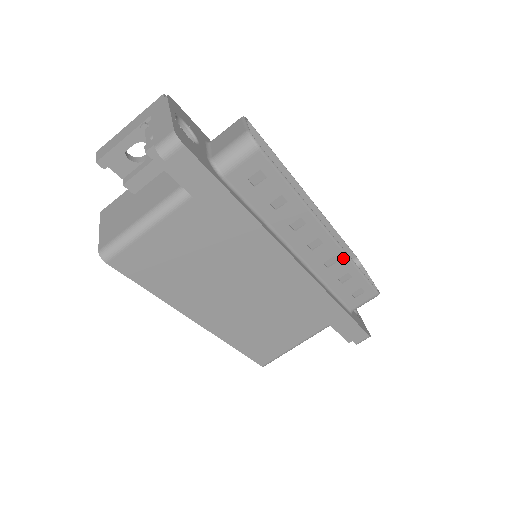
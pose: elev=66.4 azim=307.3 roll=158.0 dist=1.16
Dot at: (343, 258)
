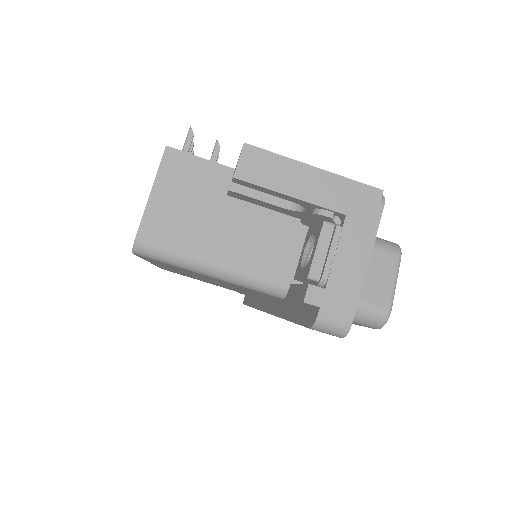
Dot at: occluded
